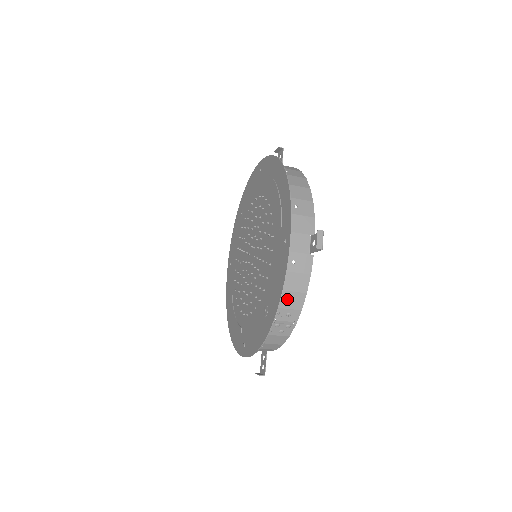
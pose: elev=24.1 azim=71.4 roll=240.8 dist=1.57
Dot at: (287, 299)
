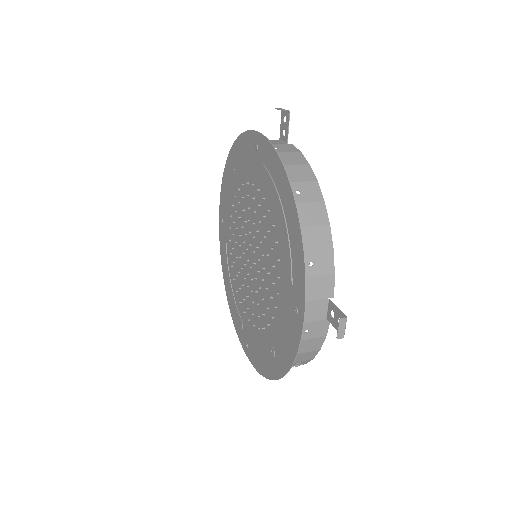
Dot at: (297, 357)
